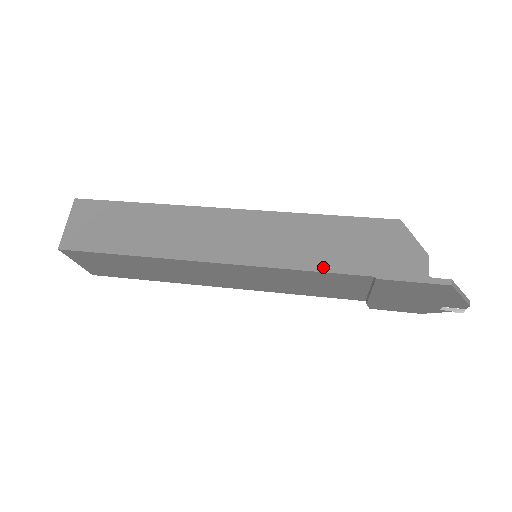
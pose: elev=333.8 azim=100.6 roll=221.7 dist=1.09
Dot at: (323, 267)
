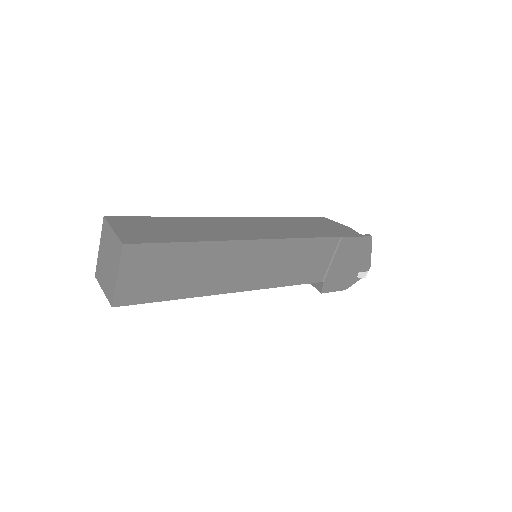
Dot at: (315, 235)
